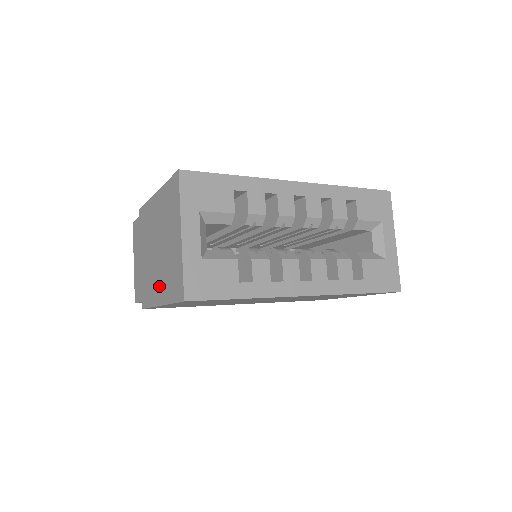
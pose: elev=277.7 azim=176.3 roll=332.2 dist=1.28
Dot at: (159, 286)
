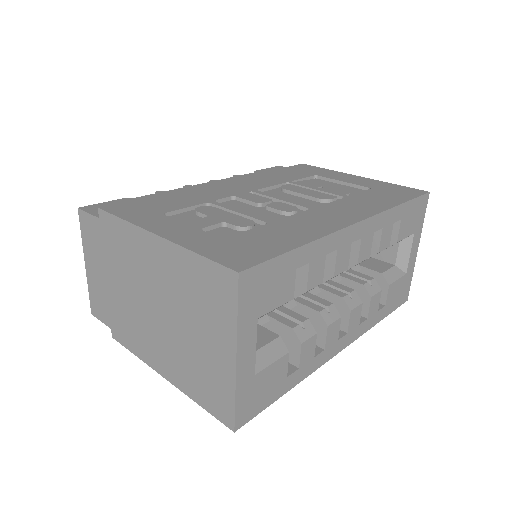
Dot at: (164, 358)
